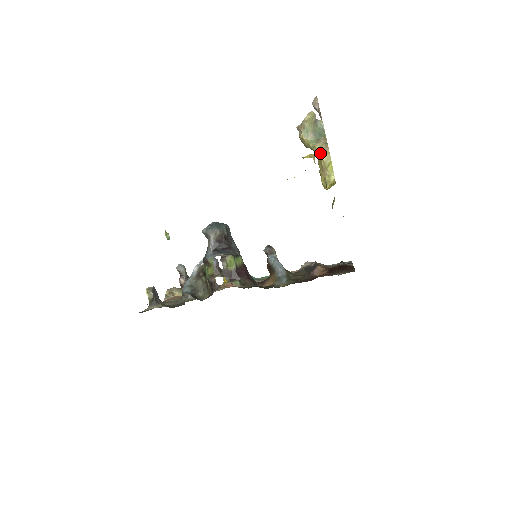
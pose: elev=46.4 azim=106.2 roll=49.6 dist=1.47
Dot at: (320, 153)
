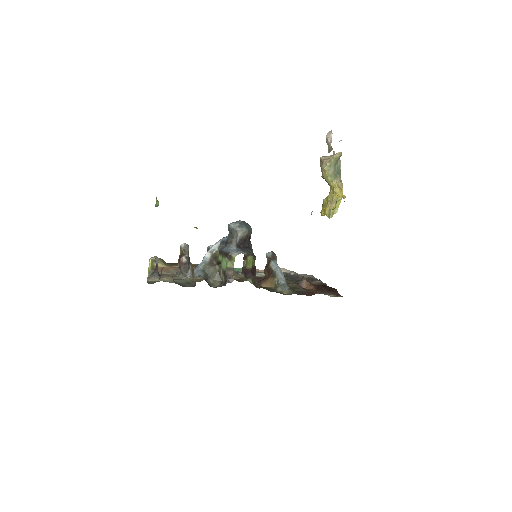
Dot at: (337, 189)
